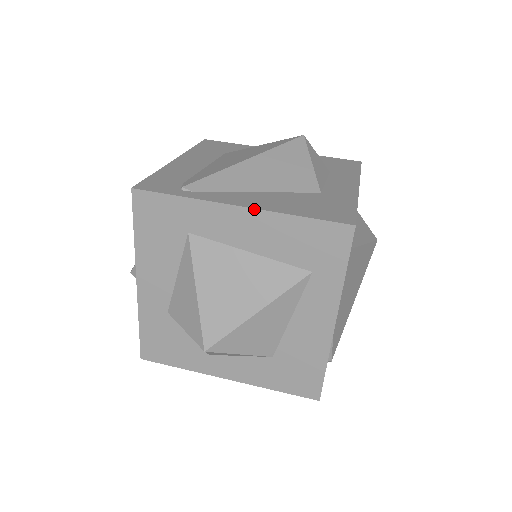
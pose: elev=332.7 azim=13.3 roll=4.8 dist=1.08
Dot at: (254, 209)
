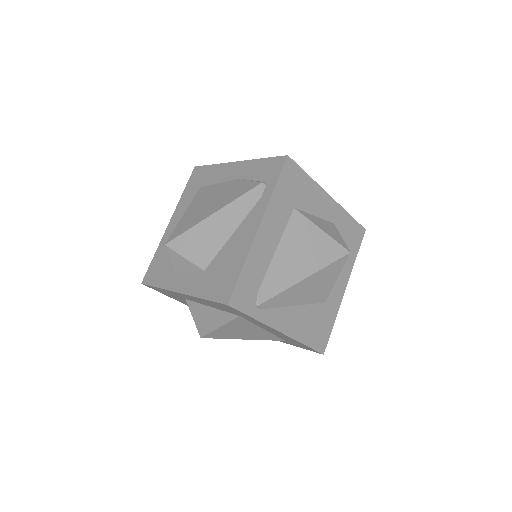
Dot at: (287, 336)
